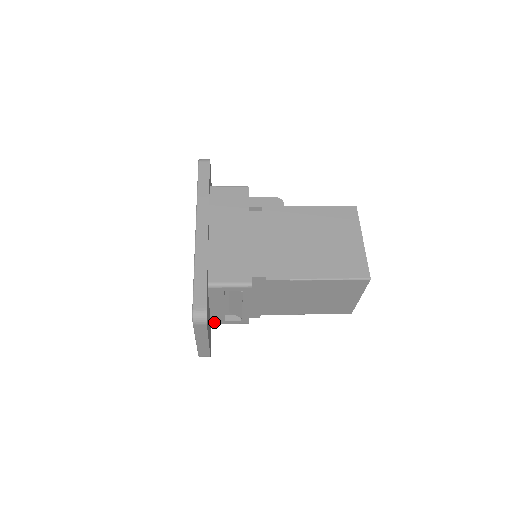
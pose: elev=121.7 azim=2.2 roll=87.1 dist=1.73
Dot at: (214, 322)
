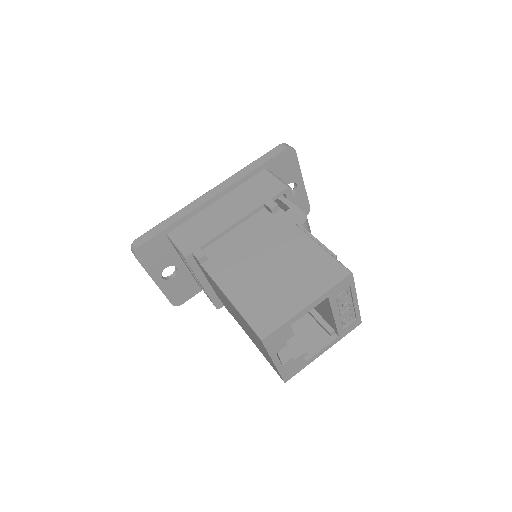
Dot at: occluded
